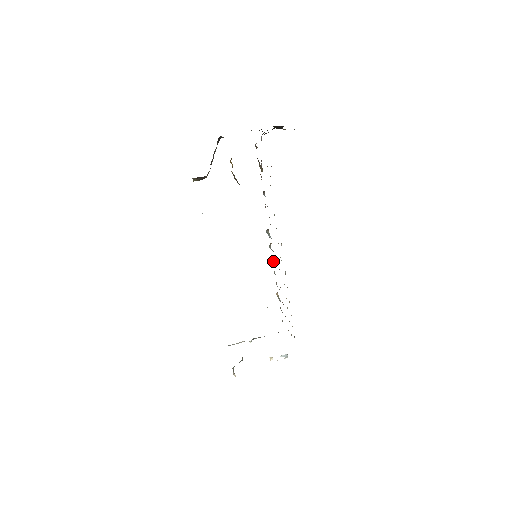
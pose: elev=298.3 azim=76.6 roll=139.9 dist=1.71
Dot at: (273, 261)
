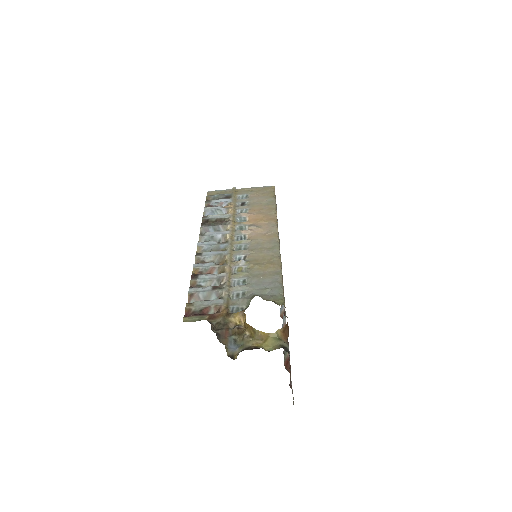
Dot at: occluded
